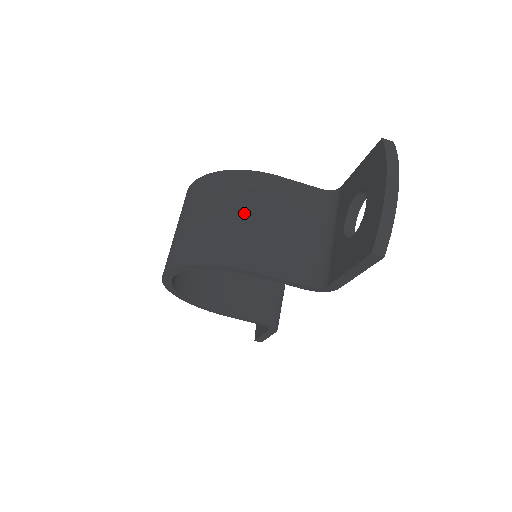
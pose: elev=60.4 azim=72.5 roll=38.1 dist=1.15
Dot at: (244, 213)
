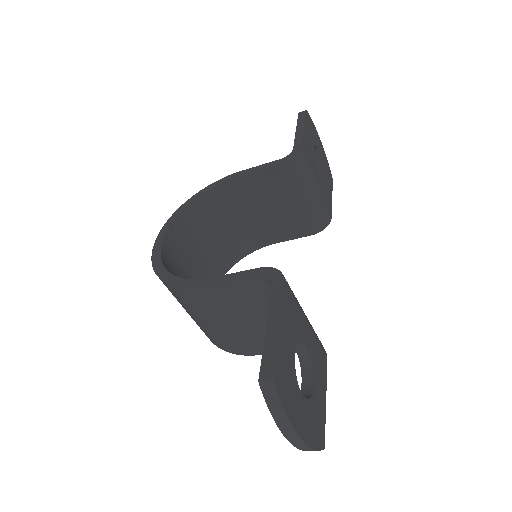
Dot at: (210, 322)
